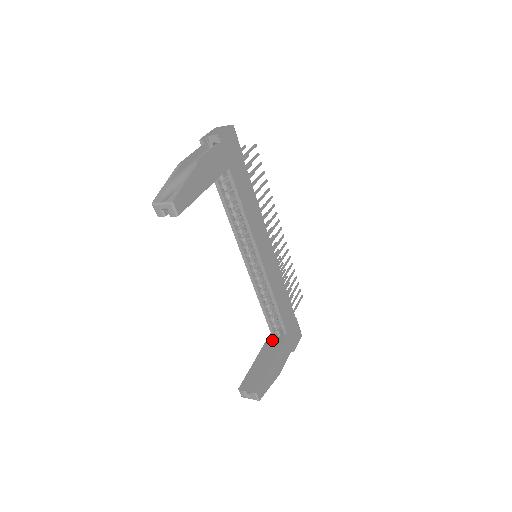
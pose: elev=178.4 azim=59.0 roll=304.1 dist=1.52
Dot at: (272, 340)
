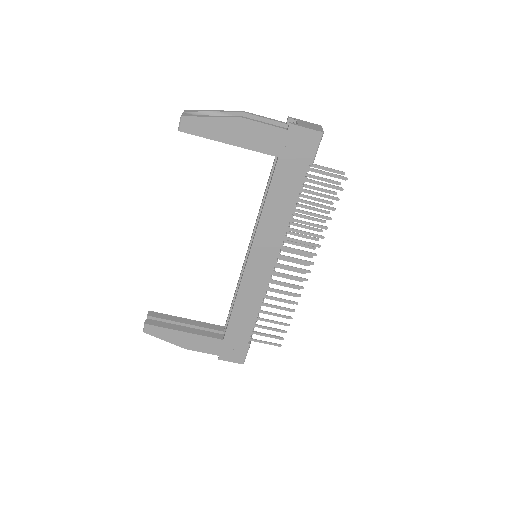
Dot at: (214, 328)
